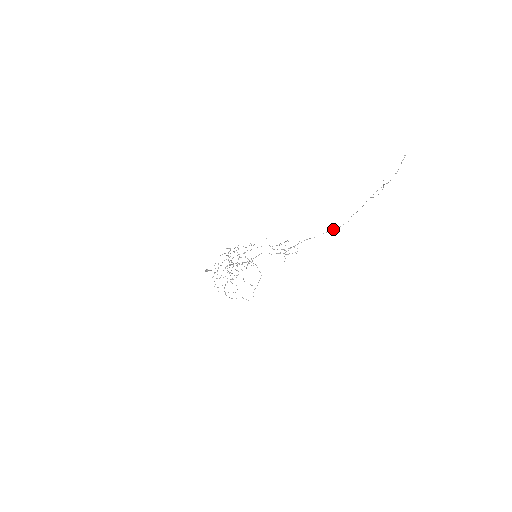
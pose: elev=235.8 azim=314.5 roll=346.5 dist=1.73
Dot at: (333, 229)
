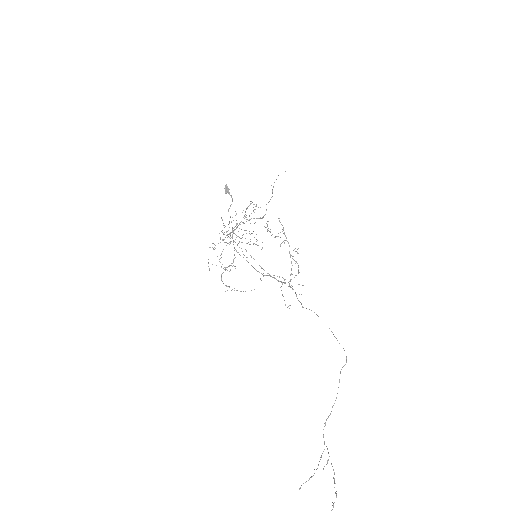
Dot at: occluded
